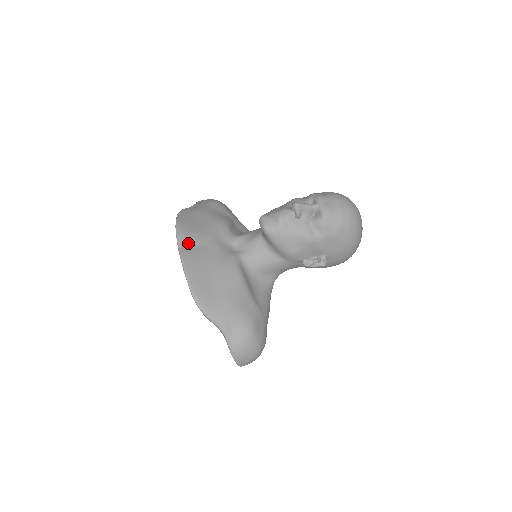
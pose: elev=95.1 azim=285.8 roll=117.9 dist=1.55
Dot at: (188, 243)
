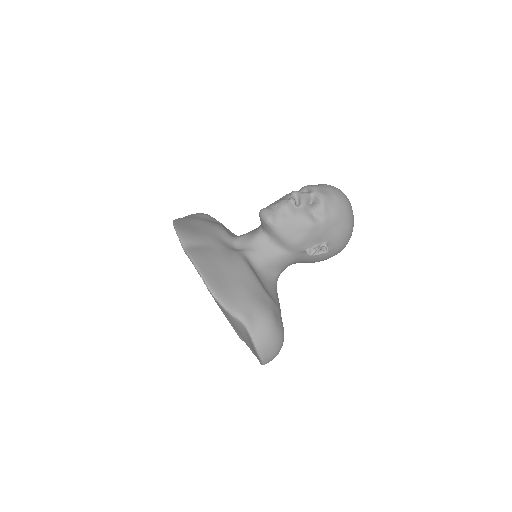
Dot at: (192, 243)
